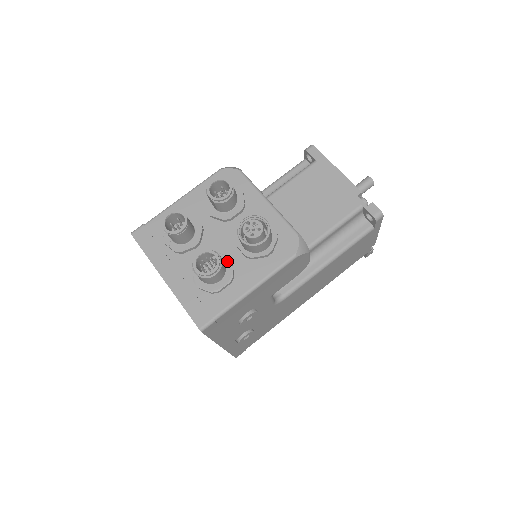
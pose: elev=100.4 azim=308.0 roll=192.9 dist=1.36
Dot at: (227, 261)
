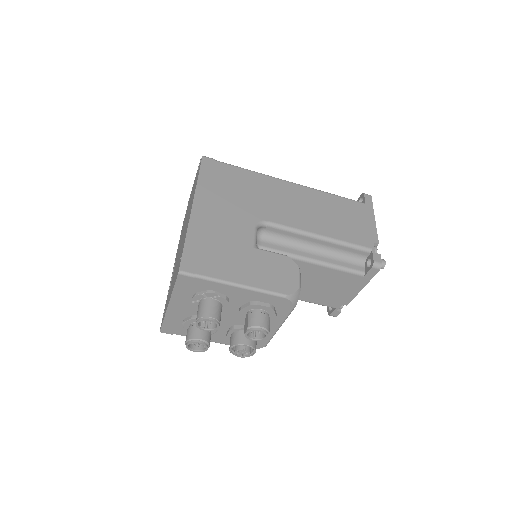
Dot at: (214, 331)
